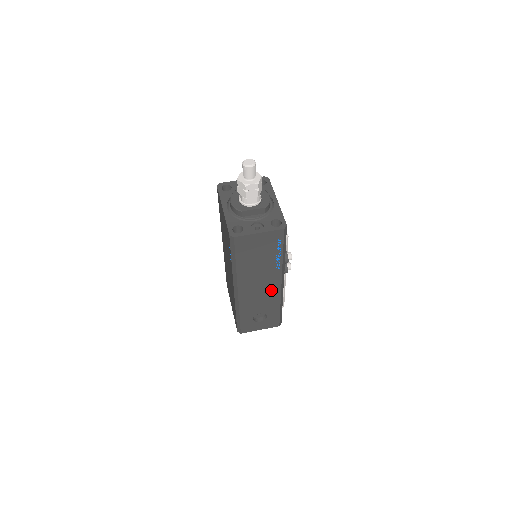
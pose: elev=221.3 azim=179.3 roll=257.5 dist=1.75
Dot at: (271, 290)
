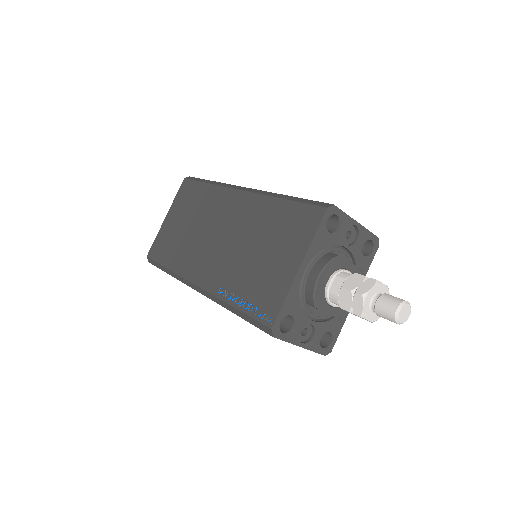
Dot at: occluded
